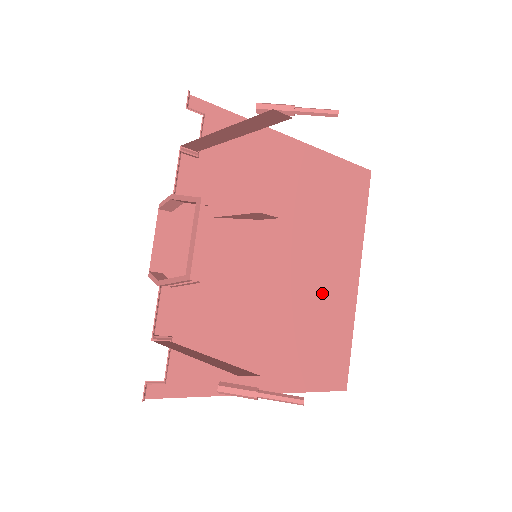
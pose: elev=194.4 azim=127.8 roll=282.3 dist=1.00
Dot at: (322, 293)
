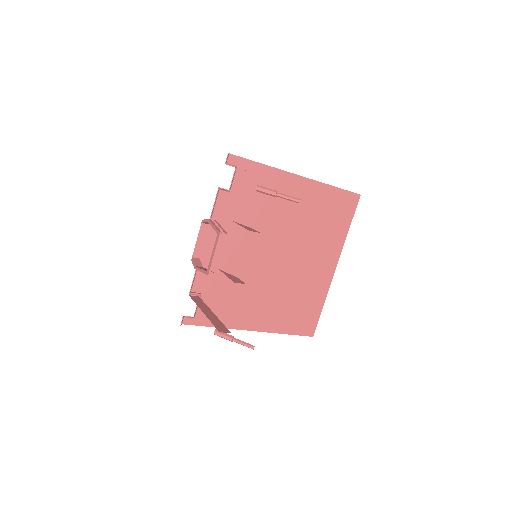
Dot at: (305, 276)
